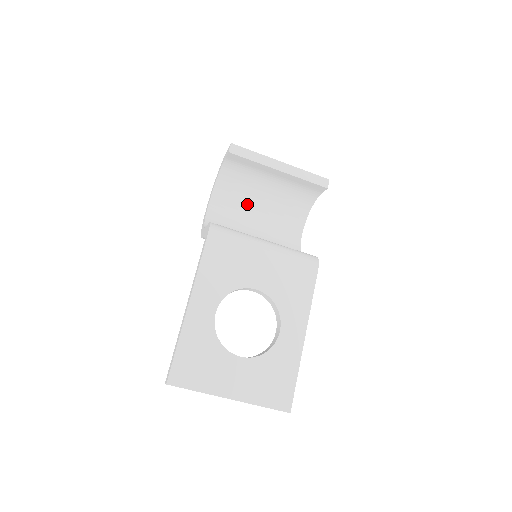
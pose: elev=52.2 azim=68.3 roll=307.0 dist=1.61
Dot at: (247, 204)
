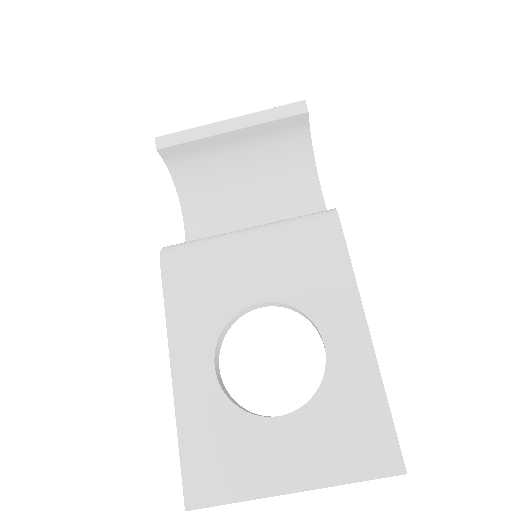
Dot at: (230, 199)
